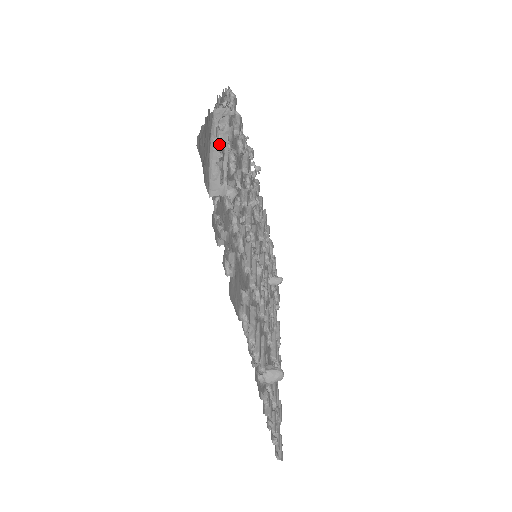
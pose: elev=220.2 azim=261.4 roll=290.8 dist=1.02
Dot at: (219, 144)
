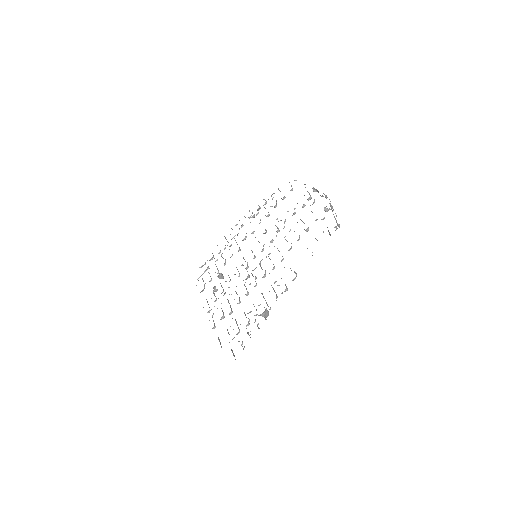
Dot at: (331, 208)
